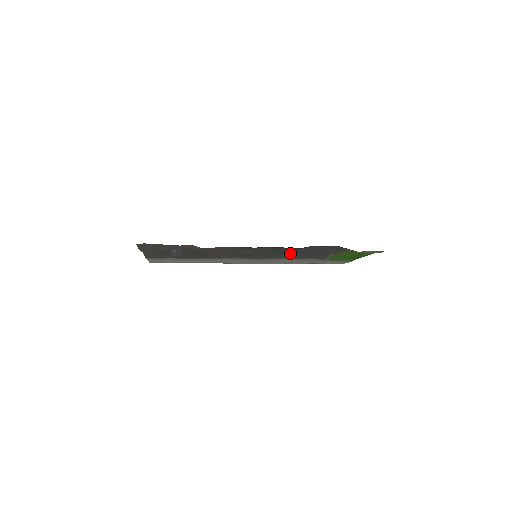
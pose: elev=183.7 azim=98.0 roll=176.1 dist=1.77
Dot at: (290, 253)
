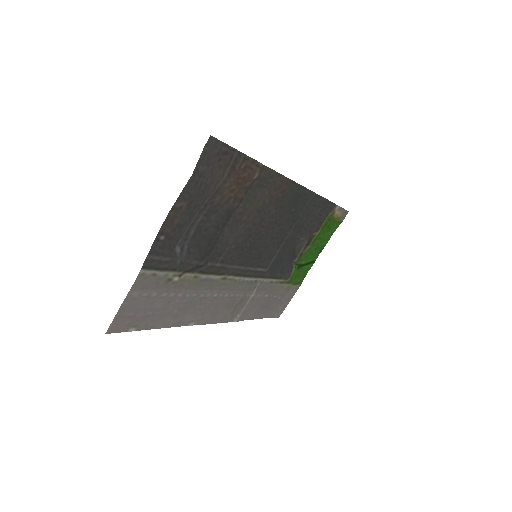
Dot at: (290, 233)
